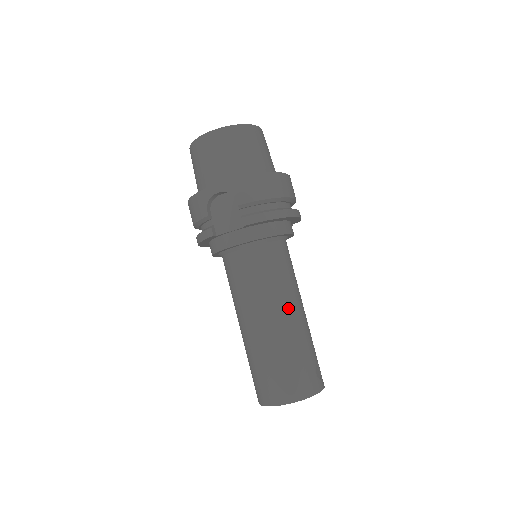
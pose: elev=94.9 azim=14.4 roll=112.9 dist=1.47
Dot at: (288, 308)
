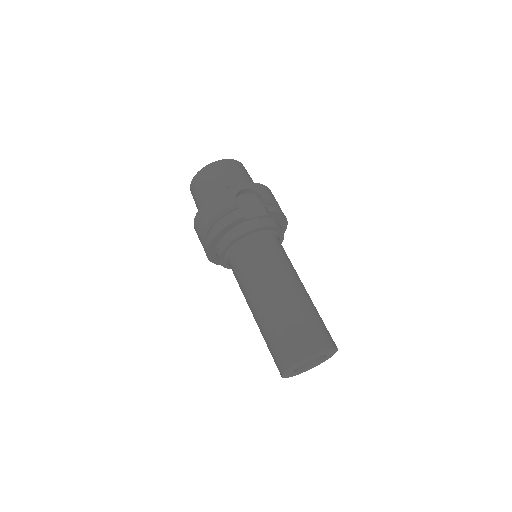
Dot at: (301, 282)
